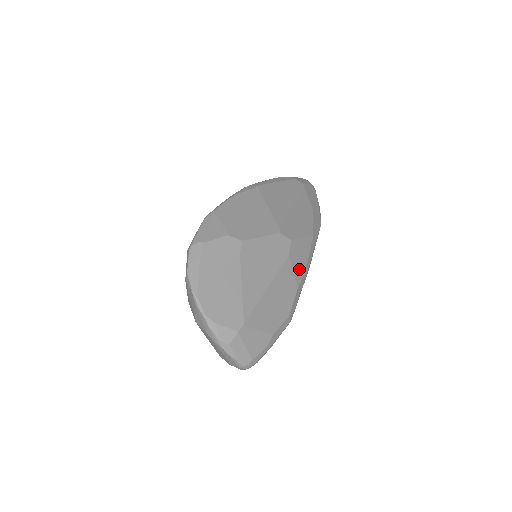
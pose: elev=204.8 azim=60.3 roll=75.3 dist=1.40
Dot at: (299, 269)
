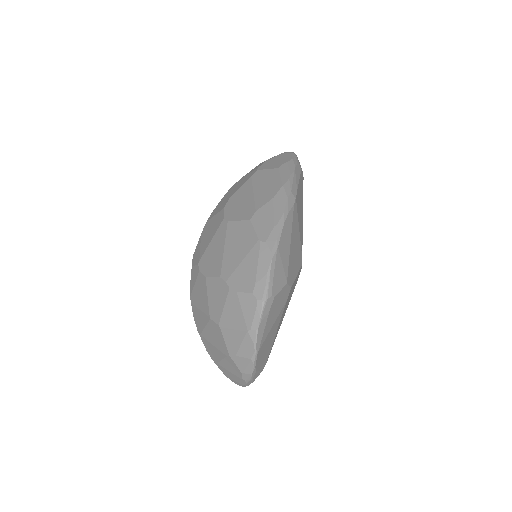
Dot at: occluded
